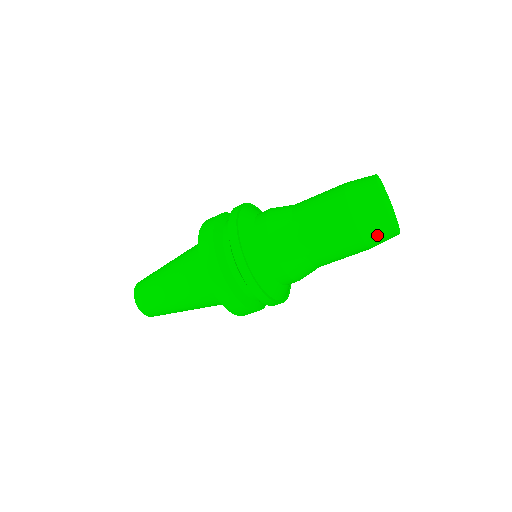
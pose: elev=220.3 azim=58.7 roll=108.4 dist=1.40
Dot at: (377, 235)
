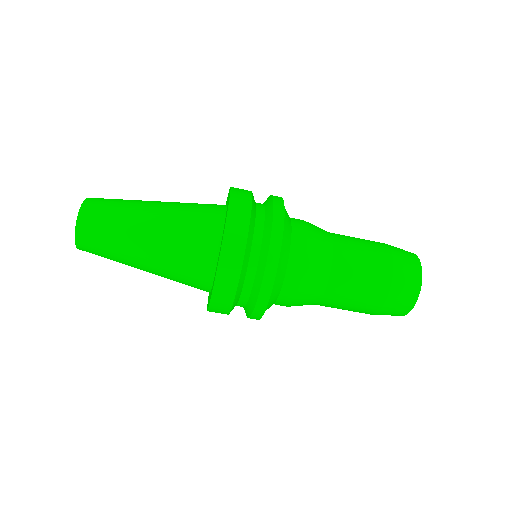
Dot at: (398, 304)
